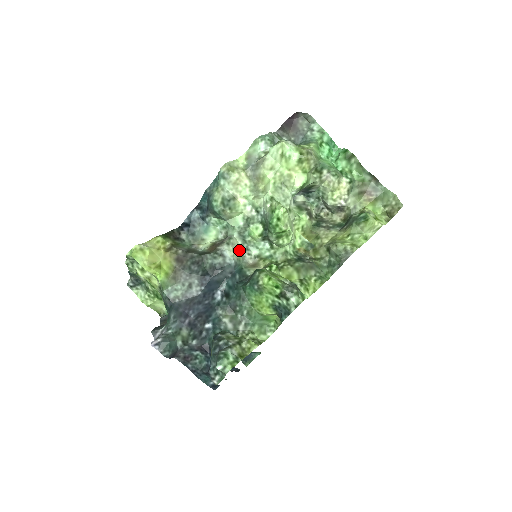
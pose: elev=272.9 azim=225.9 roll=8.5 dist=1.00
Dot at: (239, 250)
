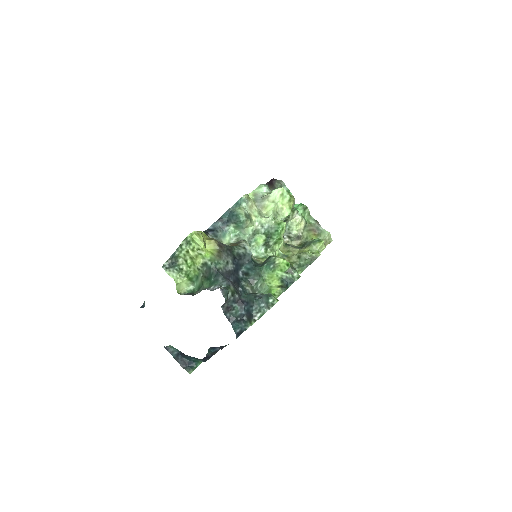
Dot at: occluded
